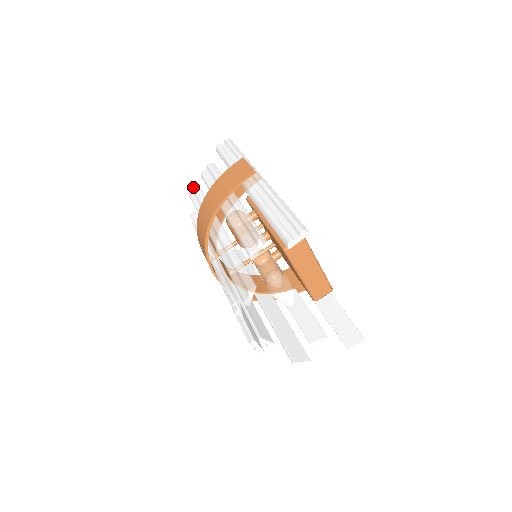
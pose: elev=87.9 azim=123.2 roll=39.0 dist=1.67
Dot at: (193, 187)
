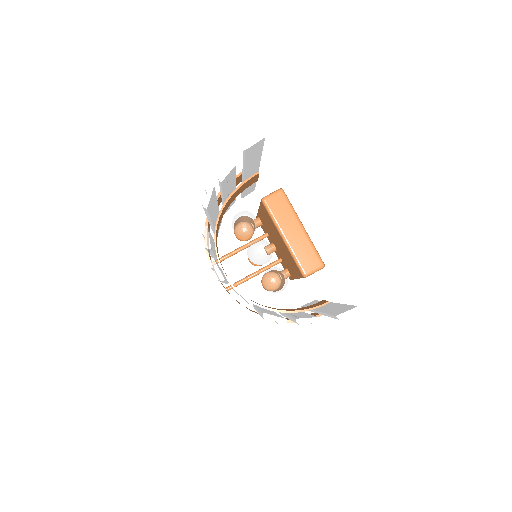
Dot at: occluded
